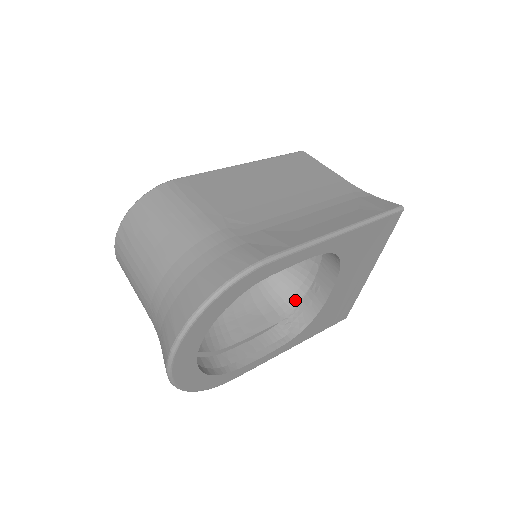
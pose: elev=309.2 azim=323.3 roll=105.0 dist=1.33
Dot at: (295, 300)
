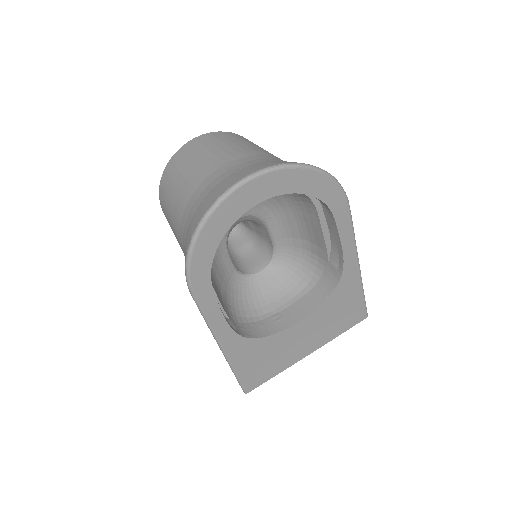
Dot at: (244, 321)
